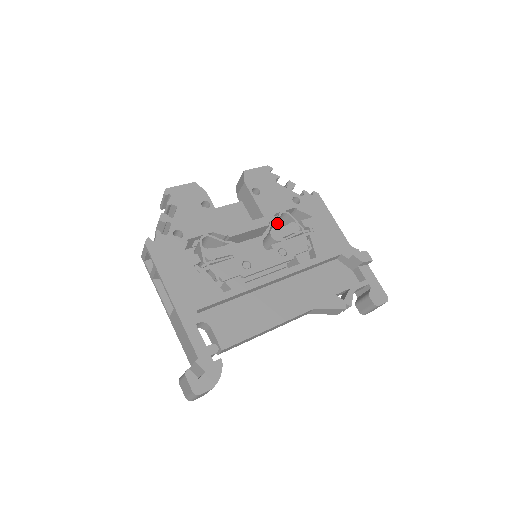
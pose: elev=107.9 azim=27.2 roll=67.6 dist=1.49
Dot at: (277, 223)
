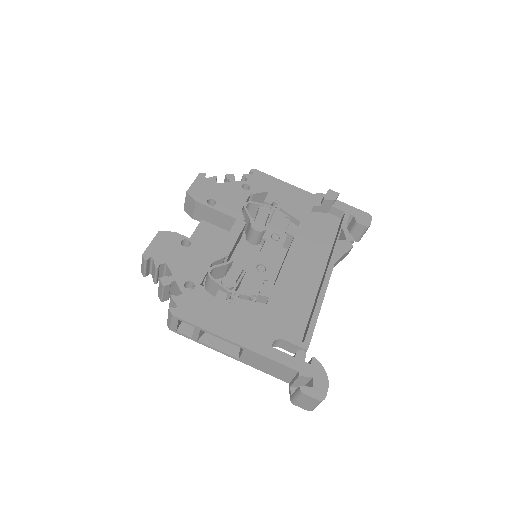
Dot at: (250, 216)
